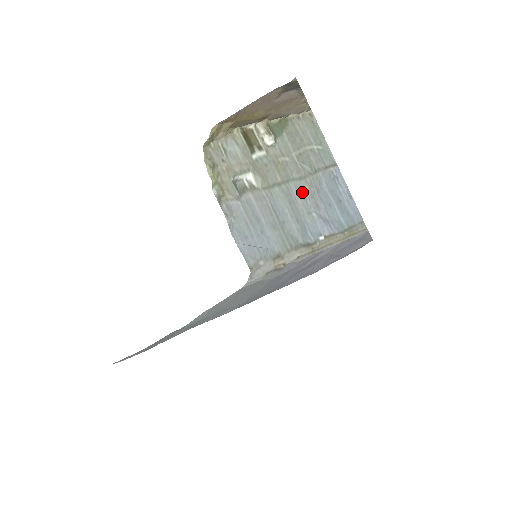
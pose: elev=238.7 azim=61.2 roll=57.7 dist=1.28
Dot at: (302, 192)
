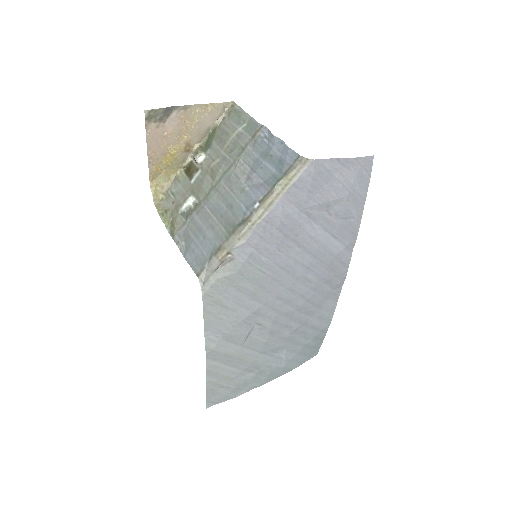
Dot at: (233, 178)
